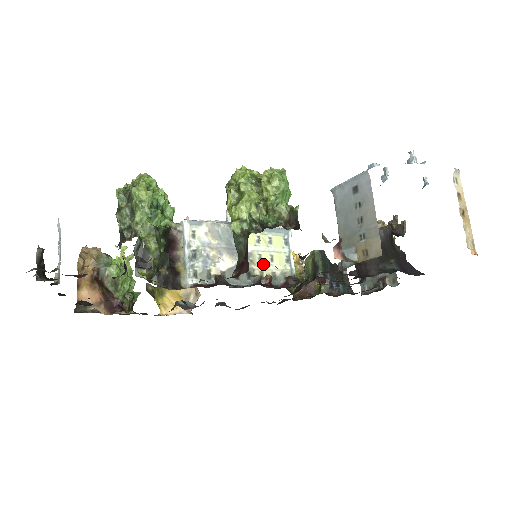
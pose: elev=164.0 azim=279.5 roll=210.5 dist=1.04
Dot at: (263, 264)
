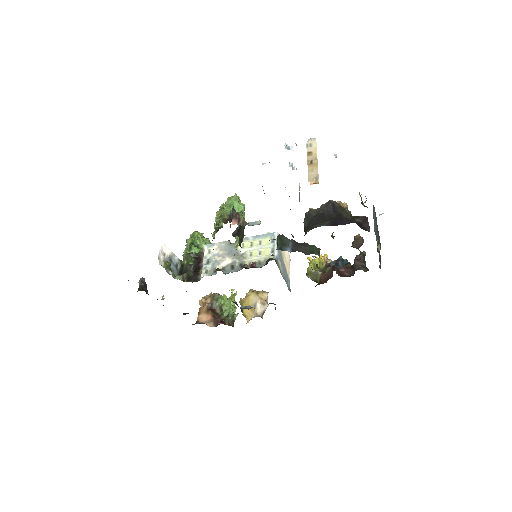
Dot at: (252, 257)
